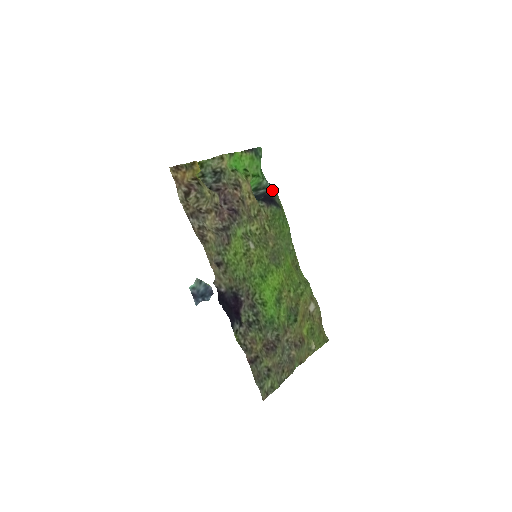
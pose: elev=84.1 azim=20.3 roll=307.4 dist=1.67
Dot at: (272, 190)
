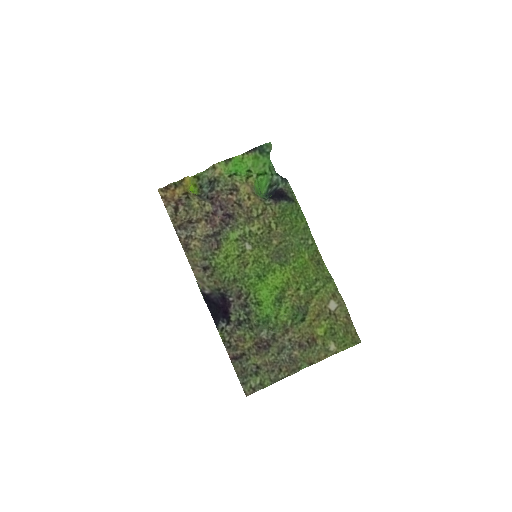
Dot at: (284, 184)
